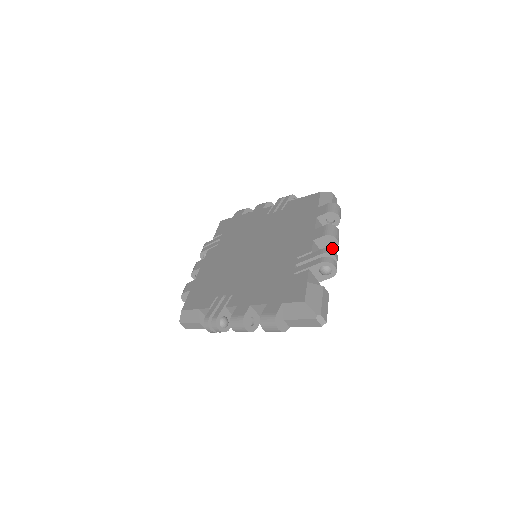
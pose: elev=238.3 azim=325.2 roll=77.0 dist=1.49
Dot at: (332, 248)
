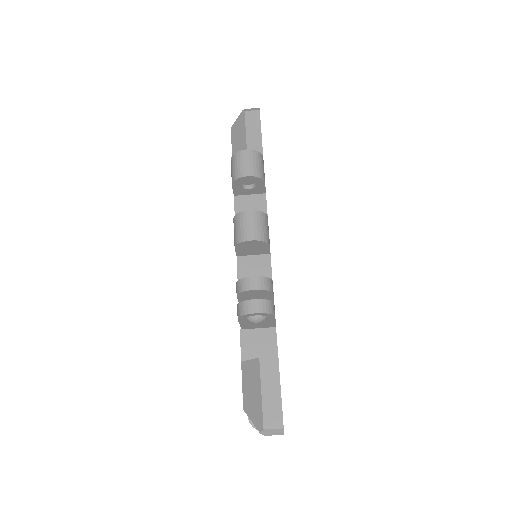
Dot at: (264, 246)
